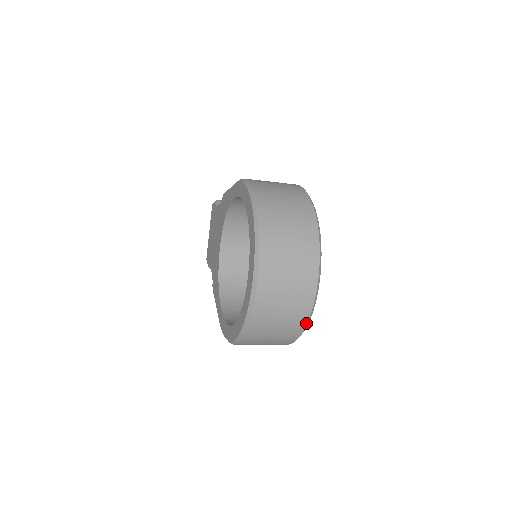
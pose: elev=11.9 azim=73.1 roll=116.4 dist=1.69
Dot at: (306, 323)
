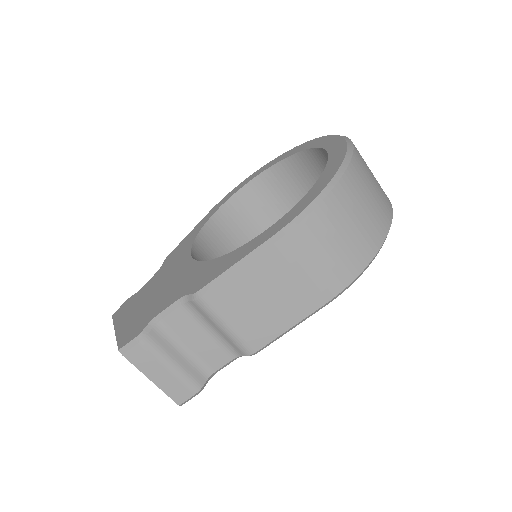
Dot at: occluded
